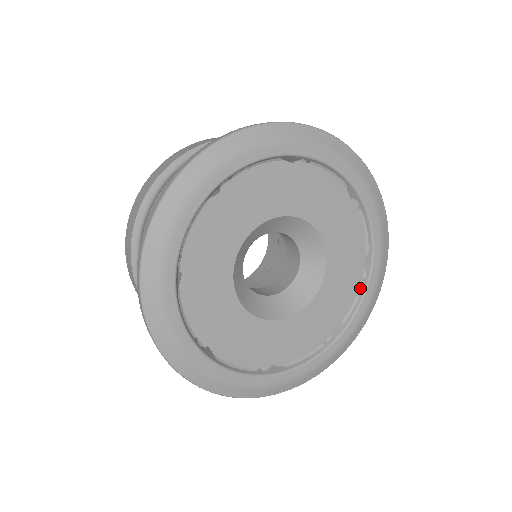
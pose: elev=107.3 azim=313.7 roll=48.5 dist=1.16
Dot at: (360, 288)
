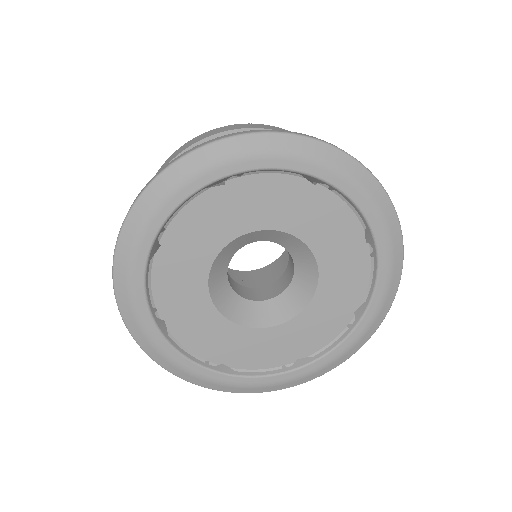
Dot at: (342, 332)
